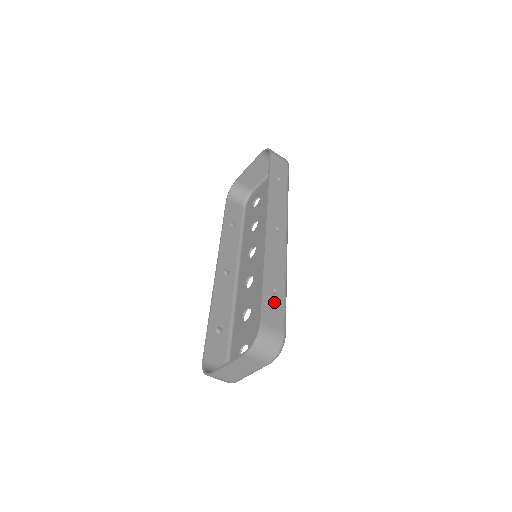
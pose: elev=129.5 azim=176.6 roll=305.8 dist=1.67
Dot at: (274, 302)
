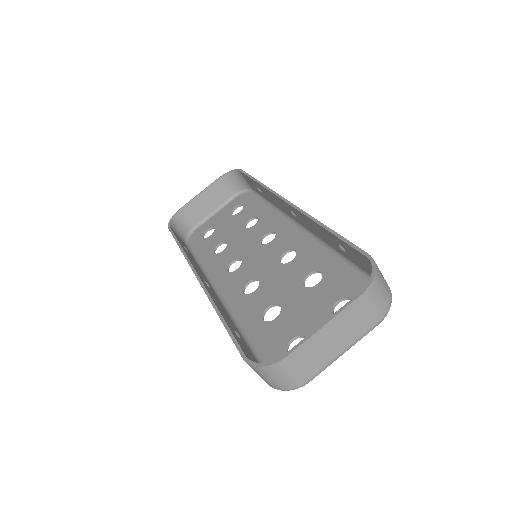
Dot at: occluded
